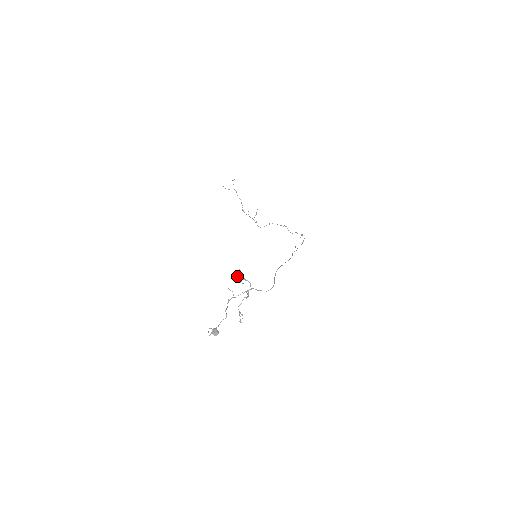
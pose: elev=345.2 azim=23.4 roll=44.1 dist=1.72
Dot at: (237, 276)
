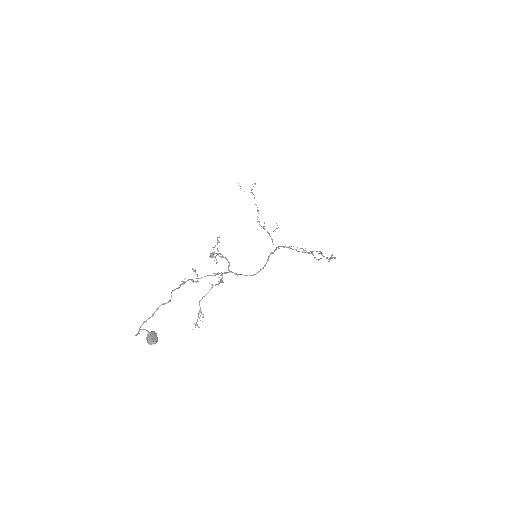
Dot at: (212, 252)
